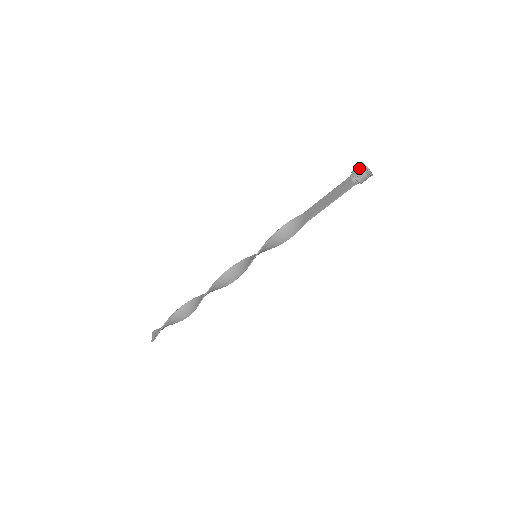
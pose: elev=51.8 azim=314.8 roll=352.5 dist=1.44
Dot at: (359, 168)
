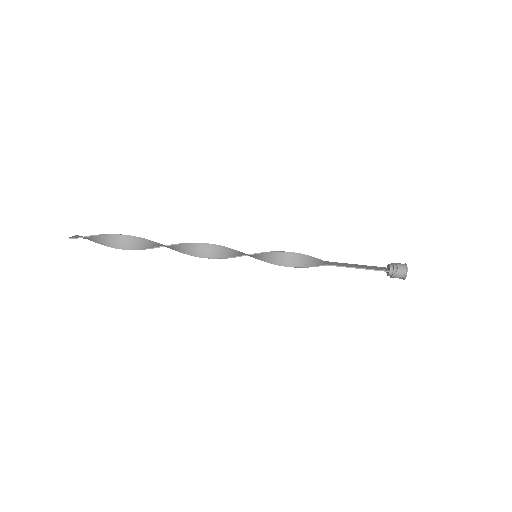
Dot at: (402, 264)
